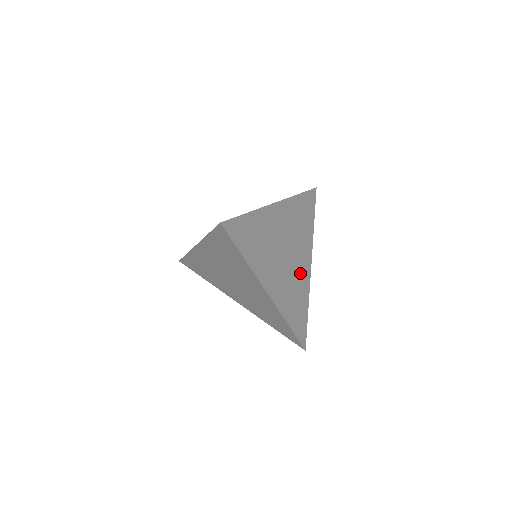
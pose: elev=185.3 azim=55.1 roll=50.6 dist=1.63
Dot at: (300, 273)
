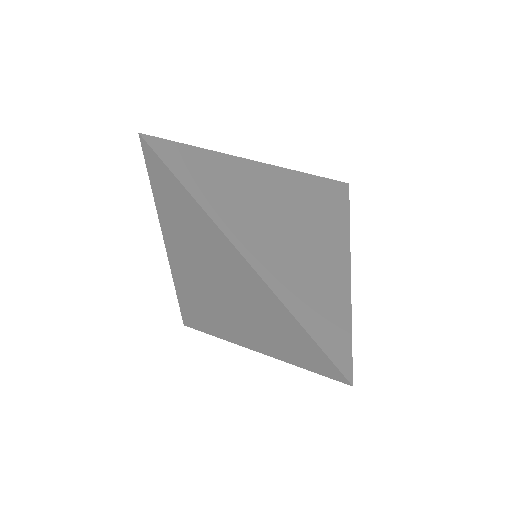
Dot at: (324, 262)
